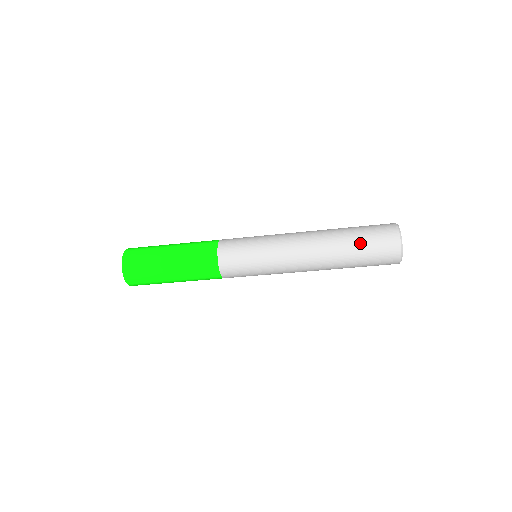
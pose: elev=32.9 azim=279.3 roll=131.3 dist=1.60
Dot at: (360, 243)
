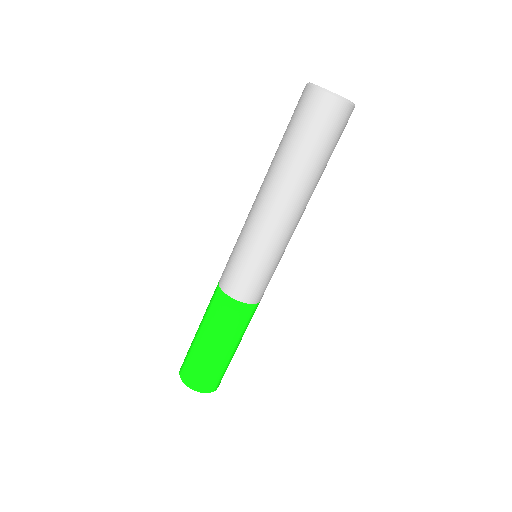
Dot at: (286, 132)
